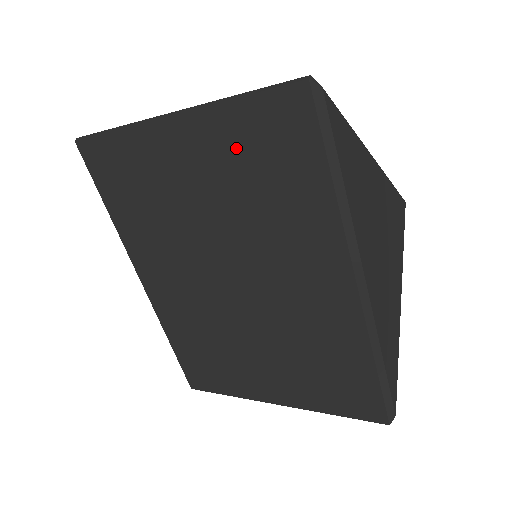
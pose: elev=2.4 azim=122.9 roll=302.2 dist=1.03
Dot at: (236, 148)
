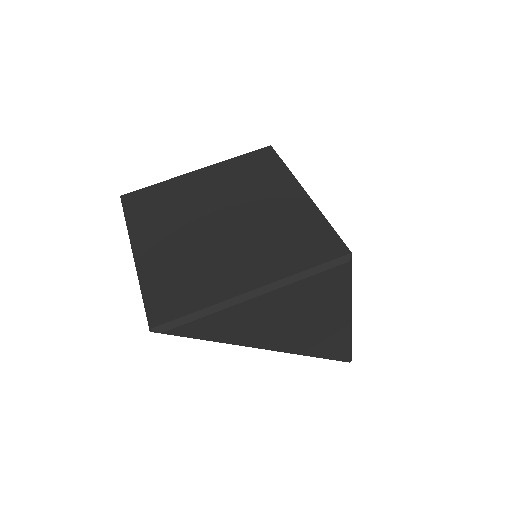
Dot at: occluded
